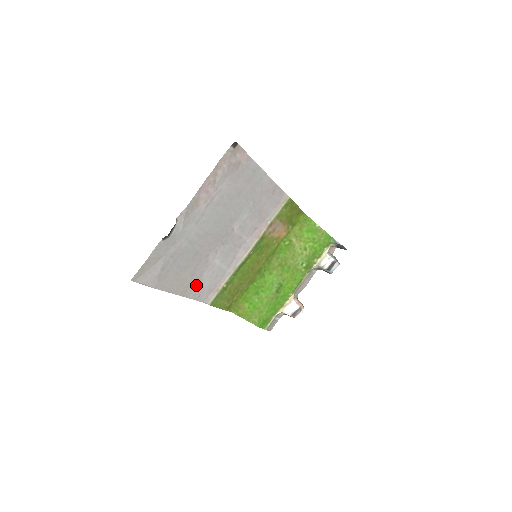
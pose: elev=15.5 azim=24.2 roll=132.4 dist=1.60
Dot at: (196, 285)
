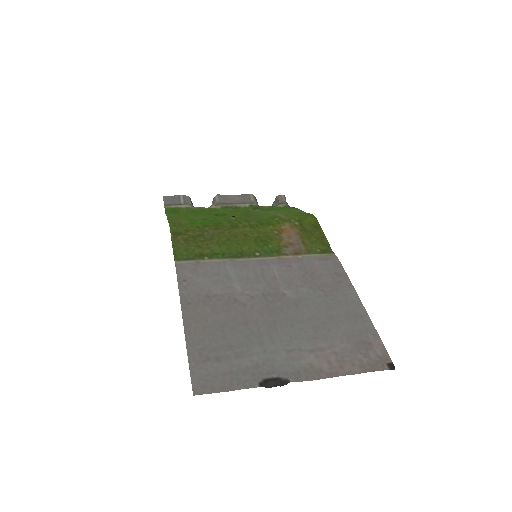
Dot at: (200, 294)
